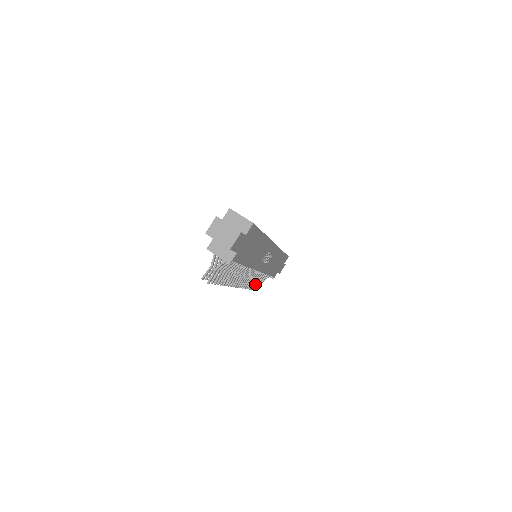
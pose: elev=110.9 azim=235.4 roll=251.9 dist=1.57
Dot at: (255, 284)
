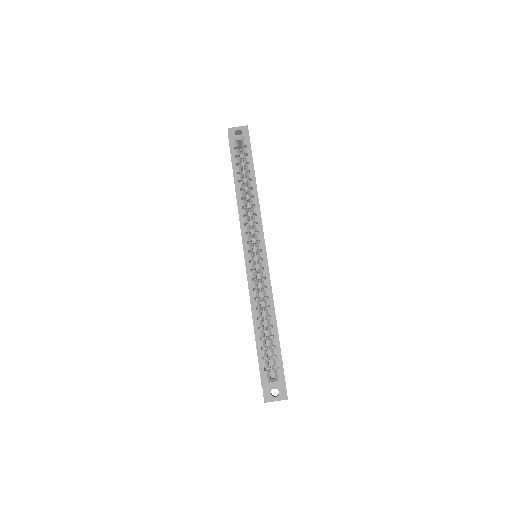
Dot at: occluded
